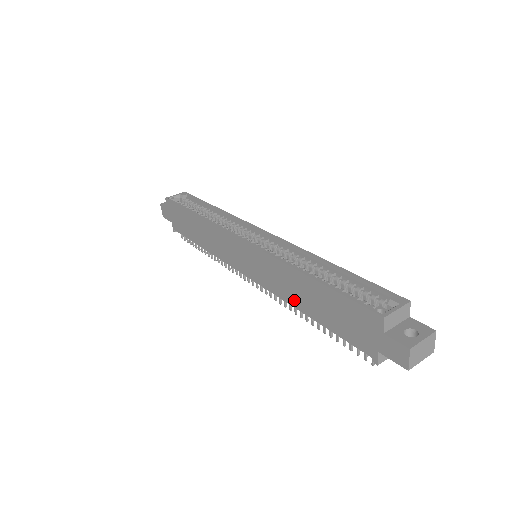
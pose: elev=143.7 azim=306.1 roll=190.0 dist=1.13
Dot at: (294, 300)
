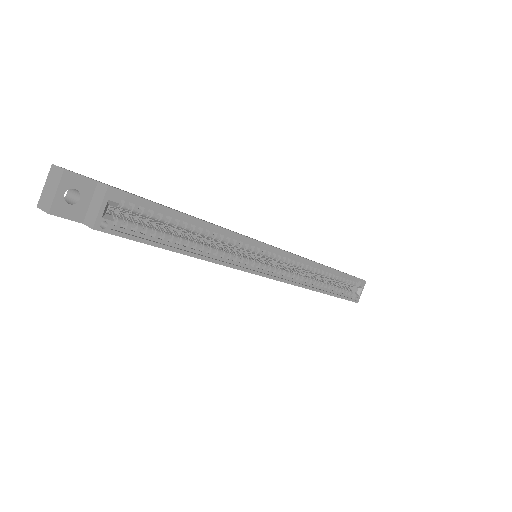
Dot at: occluded
